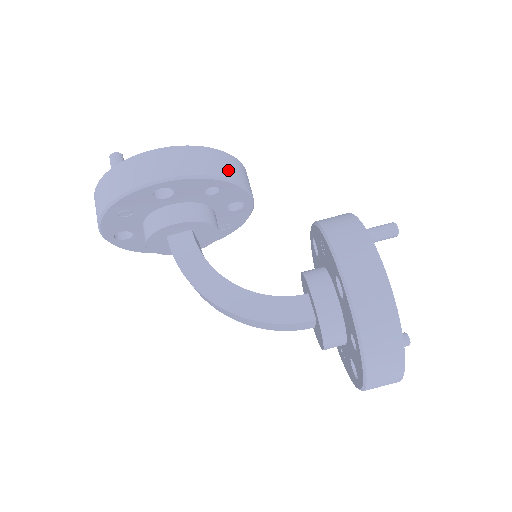
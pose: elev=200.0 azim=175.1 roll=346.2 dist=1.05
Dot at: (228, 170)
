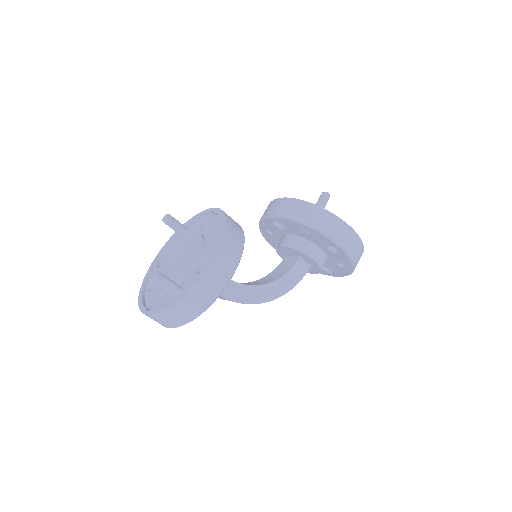
Dot at: (238, 228)
